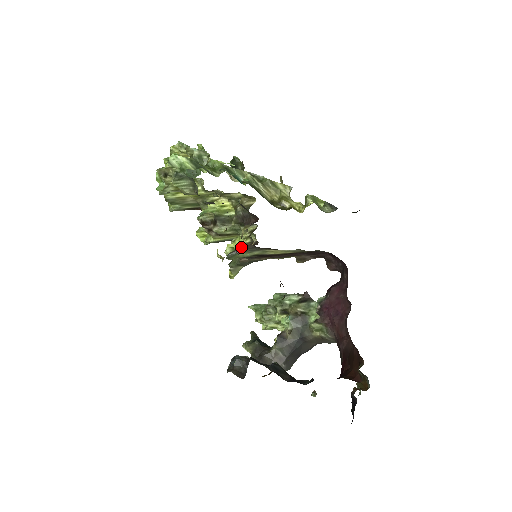
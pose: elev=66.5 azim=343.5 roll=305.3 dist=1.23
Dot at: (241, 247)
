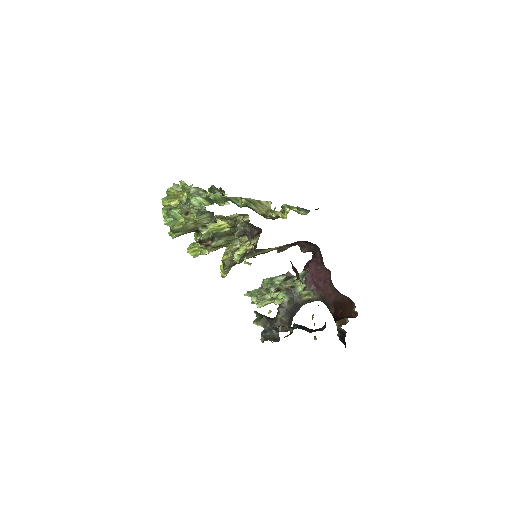
Dot at: (248, 252)
